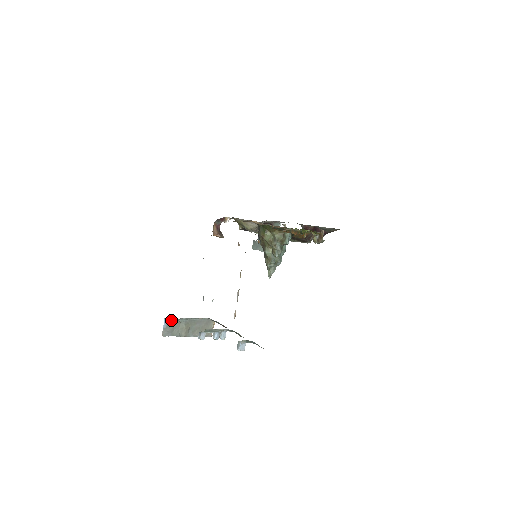
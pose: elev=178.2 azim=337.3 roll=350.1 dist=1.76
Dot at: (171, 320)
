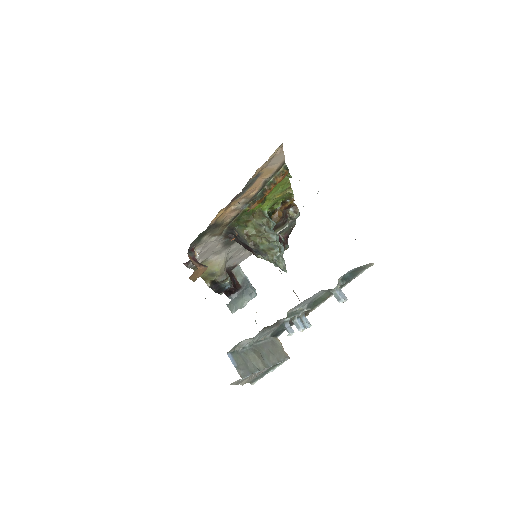
Dot at: (235, 354)
